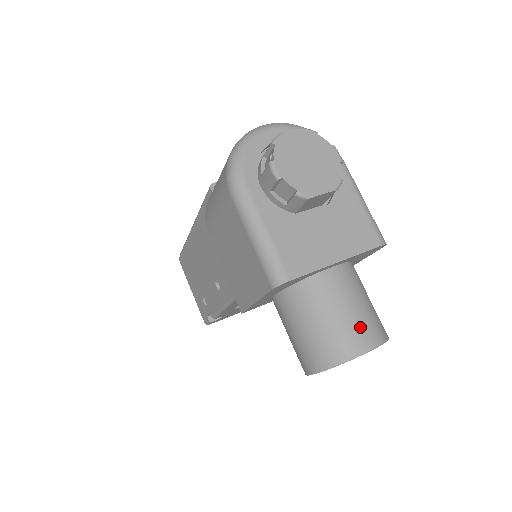
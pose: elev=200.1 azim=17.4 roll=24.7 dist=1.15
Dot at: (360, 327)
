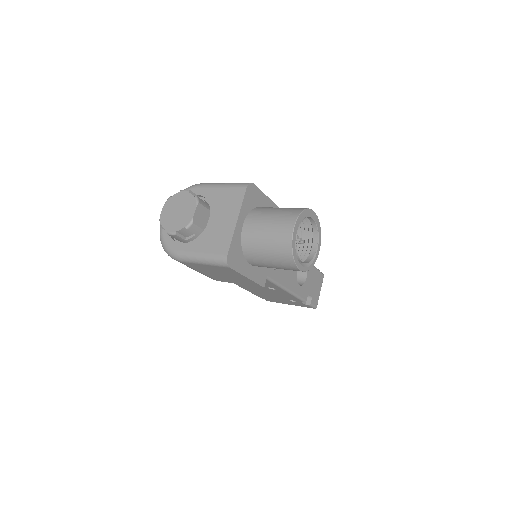
Dot at: (279, 227)
